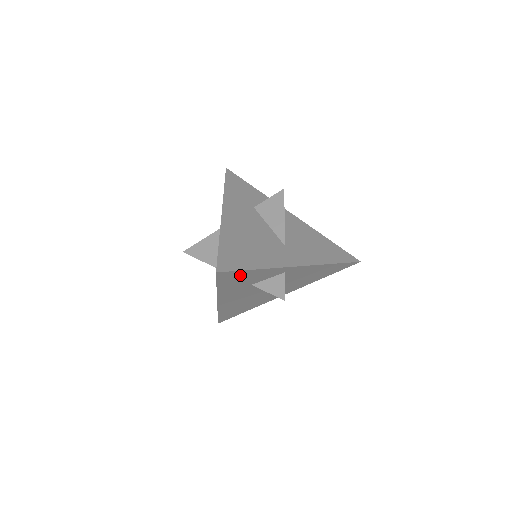
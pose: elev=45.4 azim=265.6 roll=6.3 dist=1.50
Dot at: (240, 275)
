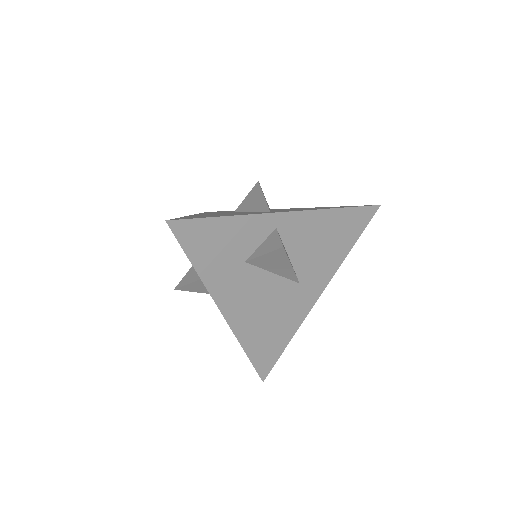
Dot at: (209, 232)
